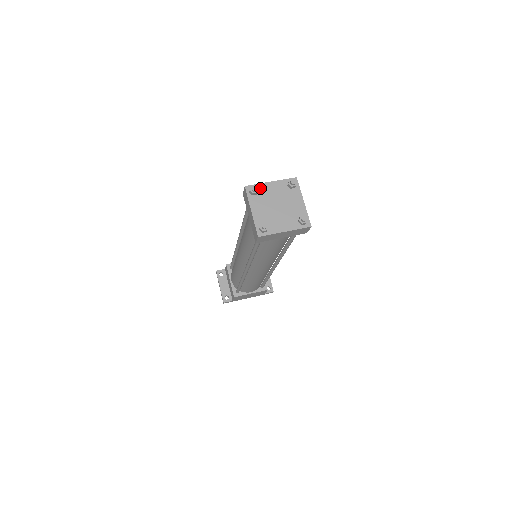
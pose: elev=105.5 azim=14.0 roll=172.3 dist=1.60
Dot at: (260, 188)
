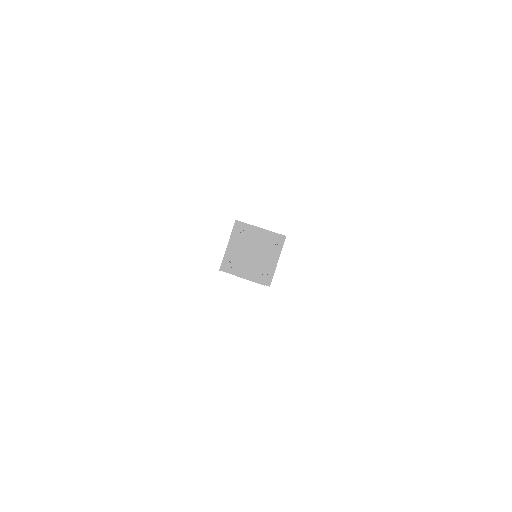
Dot at: (228, 258)
